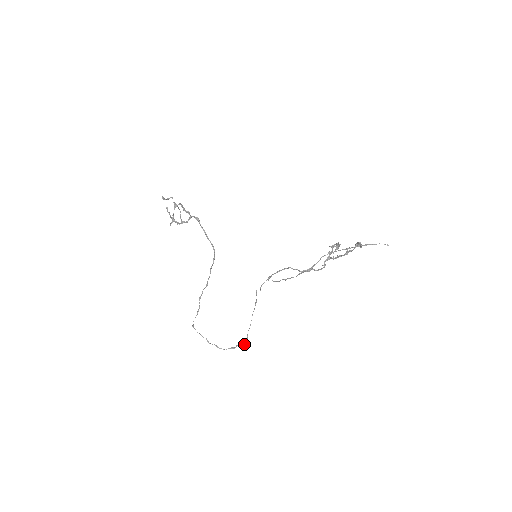
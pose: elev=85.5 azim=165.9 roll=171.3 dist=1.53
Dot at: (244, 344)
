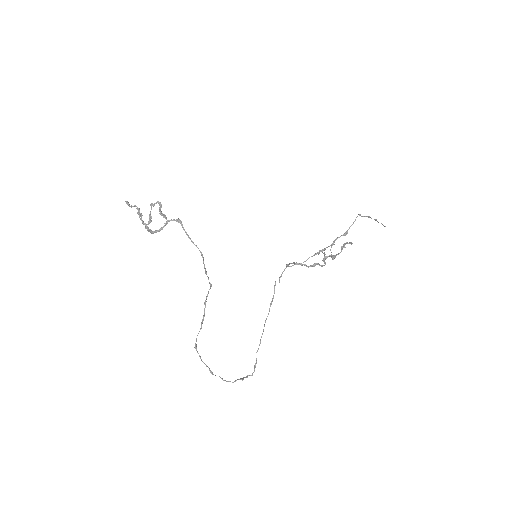
Dot at: occluded
